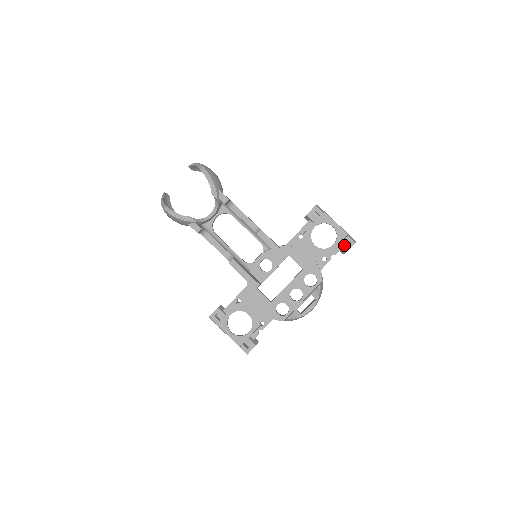
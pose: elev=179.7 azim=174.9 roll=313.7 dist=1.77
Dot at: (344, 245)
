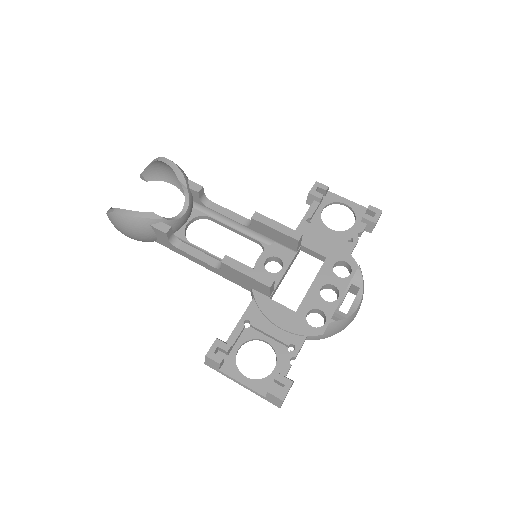
Dot at: (369, 216)
